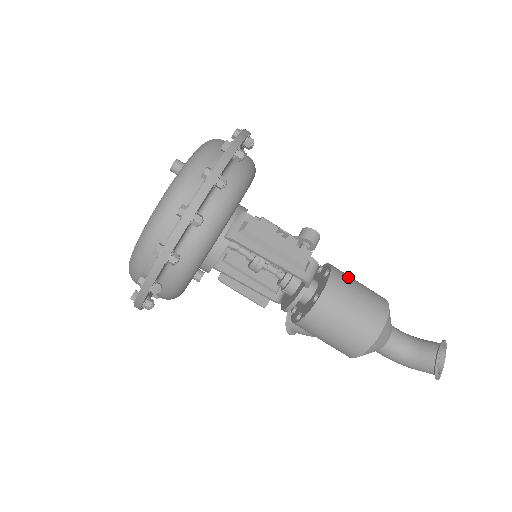
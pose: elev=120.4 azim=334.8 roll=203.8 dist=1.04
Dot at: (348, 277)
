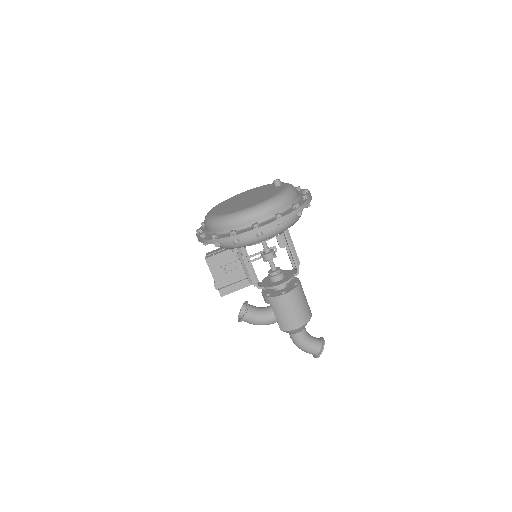
Dot at: occluded
